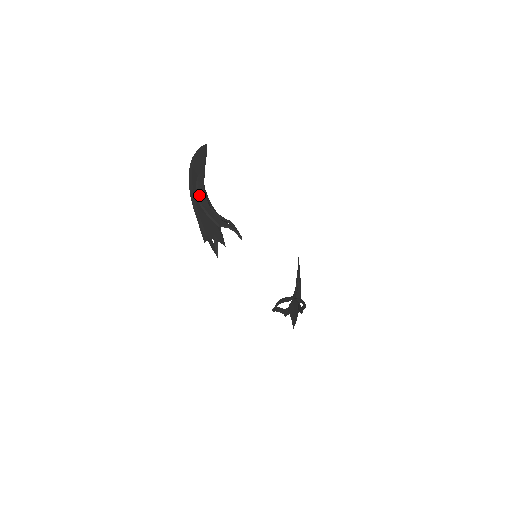
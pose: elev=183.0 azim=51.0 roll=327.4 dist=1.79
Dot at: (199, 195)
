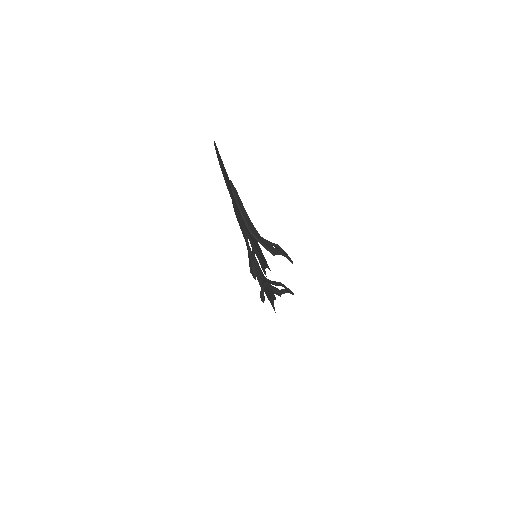
Dot at: (246, 220)
